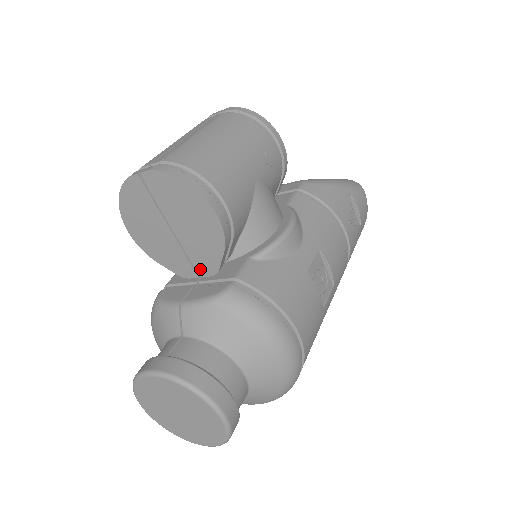
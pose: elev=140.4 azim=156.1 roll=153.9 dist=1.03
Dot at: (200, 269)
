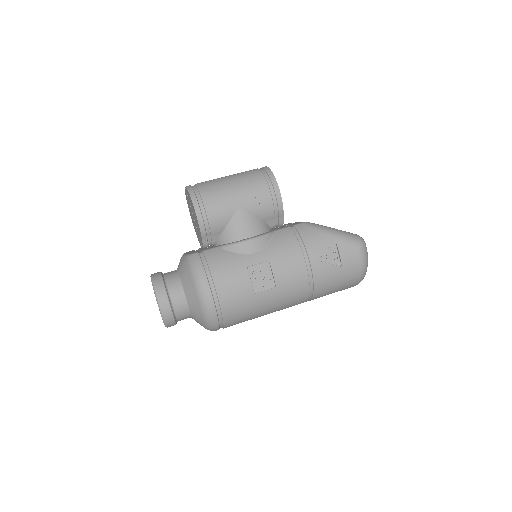
Dot at: (201, 243)
